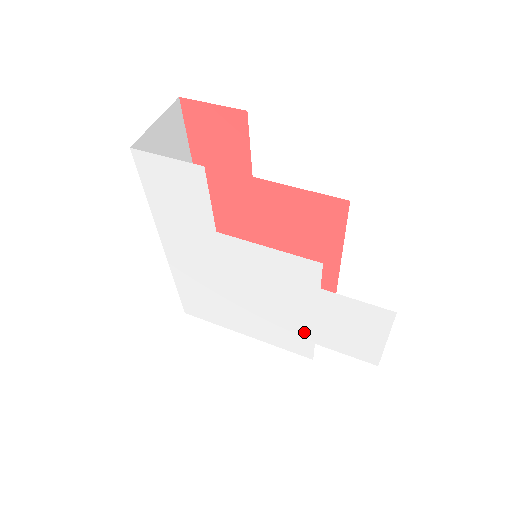
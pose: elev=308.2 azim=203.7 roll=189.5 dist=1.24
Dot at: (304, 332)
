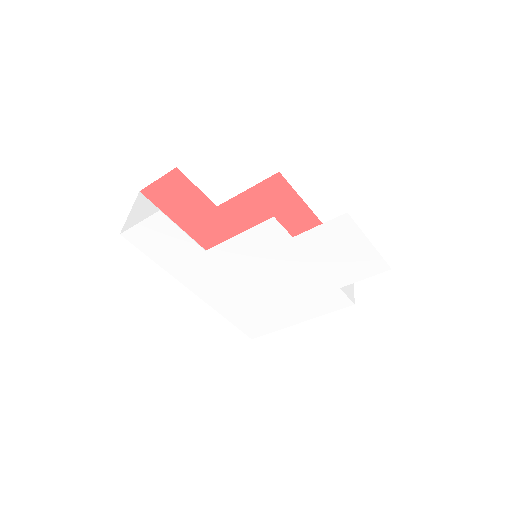
Dot at: (324, 284)
